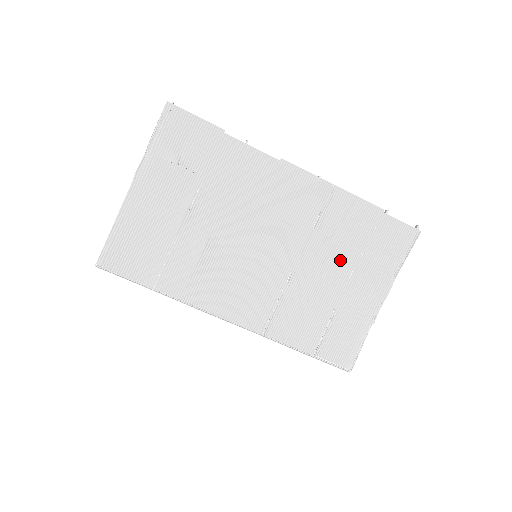
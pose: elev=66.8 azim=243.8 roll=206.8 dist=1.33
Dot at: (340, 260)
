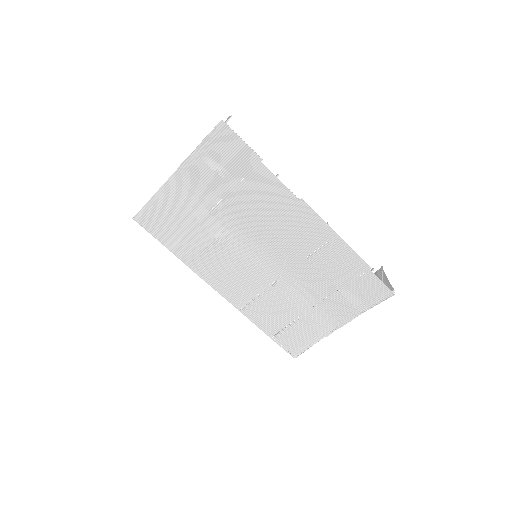
Dot at: (320, 286)
